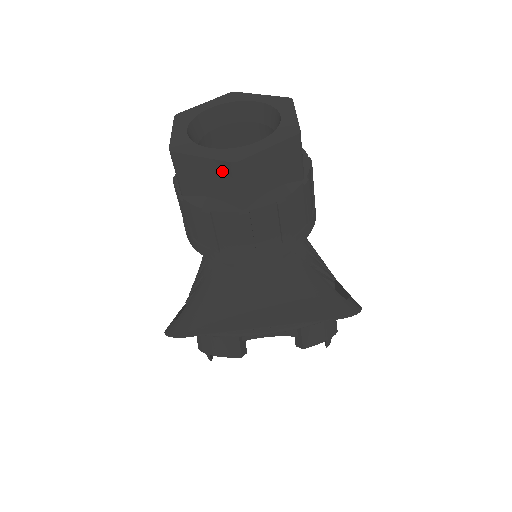
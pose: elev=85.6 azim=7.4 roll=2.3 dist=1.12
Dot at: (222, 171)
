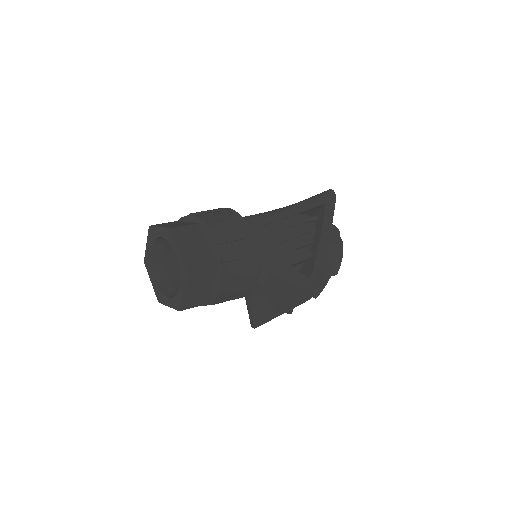
Dot at: occluded
